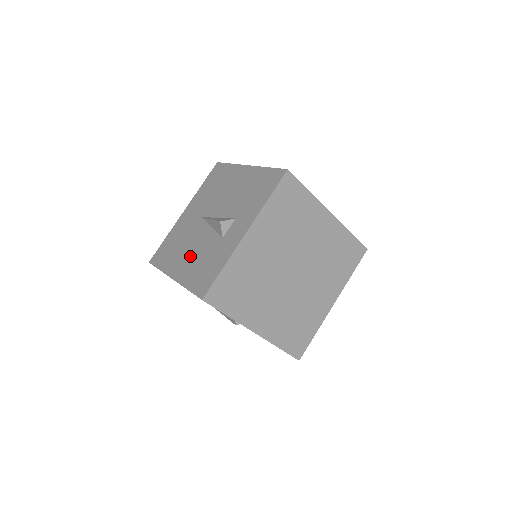
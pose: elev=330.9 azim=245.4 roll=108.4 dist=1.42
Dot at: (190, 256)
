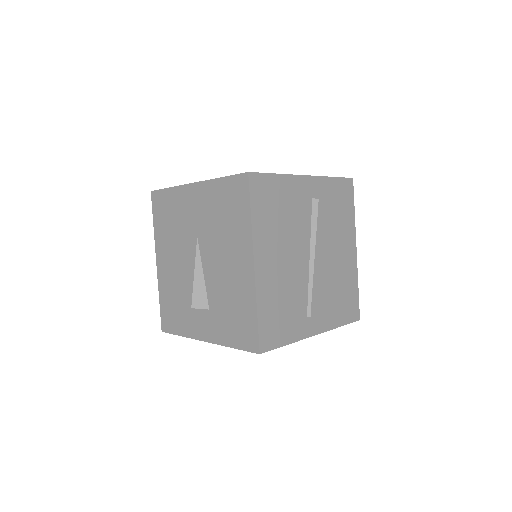
Dot at: (172, 269)
